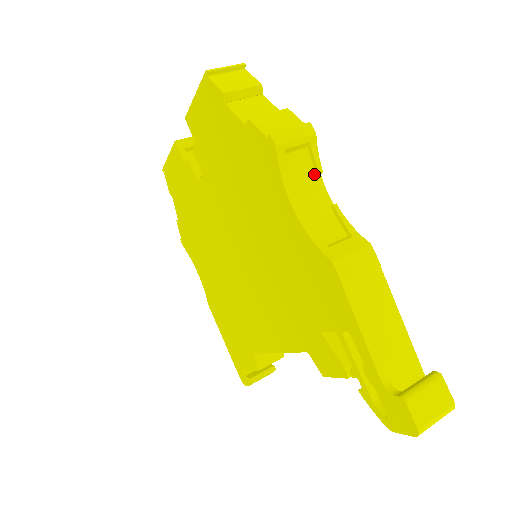
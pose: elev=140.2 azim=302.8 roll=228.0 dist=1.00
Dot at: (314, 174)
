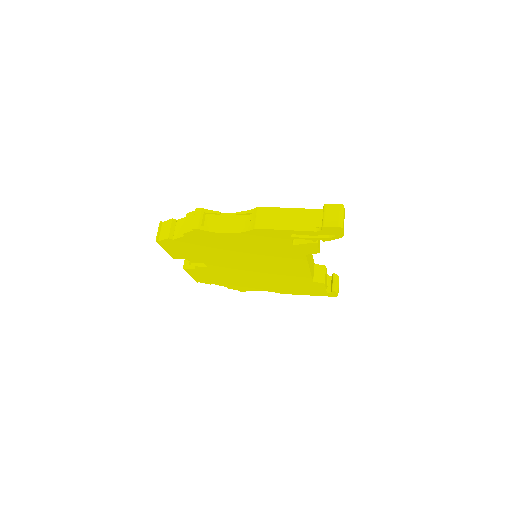
Dot at: (219, 216)
